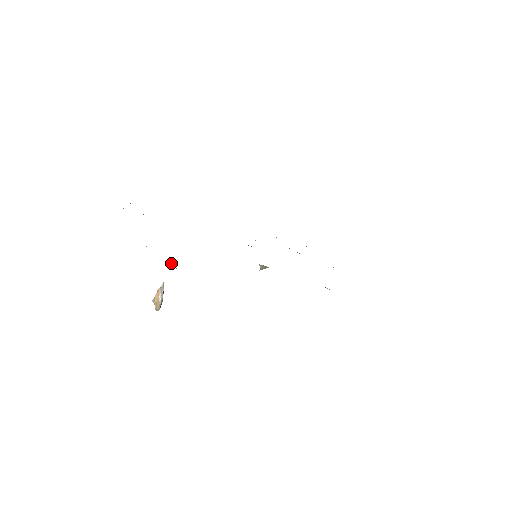
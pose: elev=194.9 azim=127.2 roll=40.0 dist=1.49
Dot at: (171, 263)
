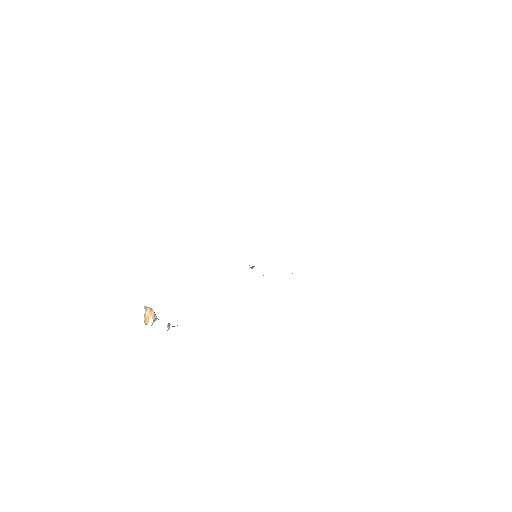
Dot at: (168, 328)
